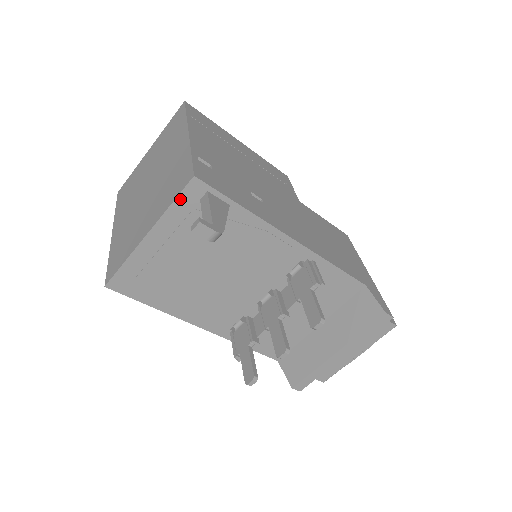
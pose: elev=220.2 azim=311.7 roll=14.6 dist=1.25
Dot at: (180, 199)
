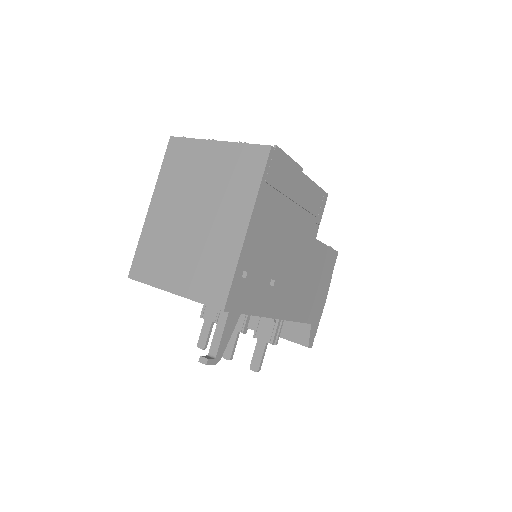
Dot at: (207, 305)
